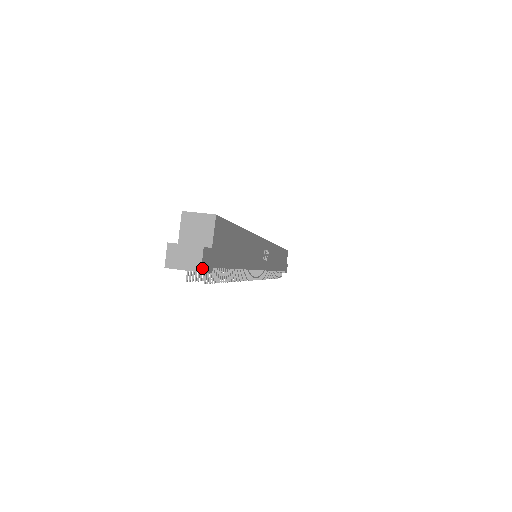
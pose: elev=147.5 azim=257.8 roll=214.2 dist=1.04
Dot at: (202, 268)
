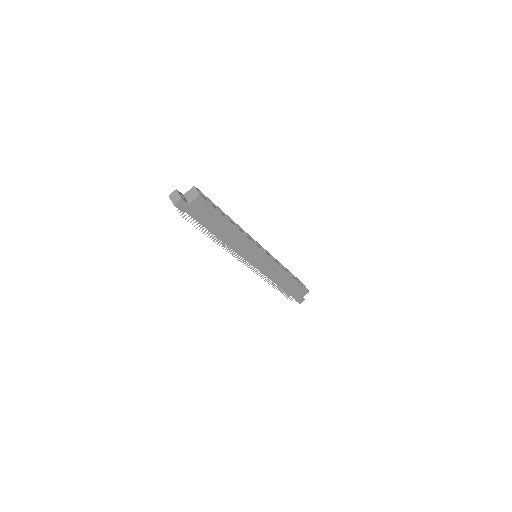
Dot at: (176, 205)
